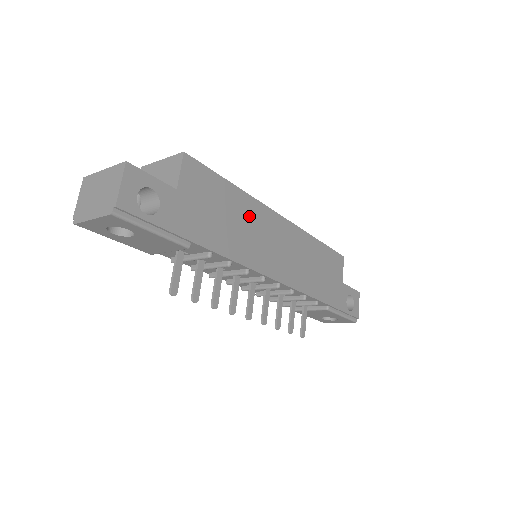
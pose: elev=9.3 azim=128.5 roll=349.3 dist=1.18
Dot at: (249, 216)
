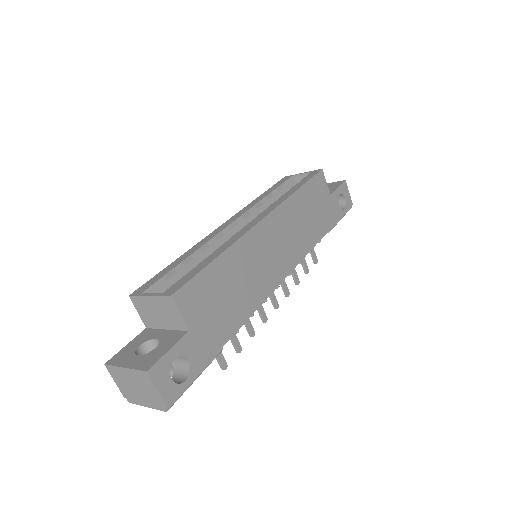
Dot at: (243, 261)
